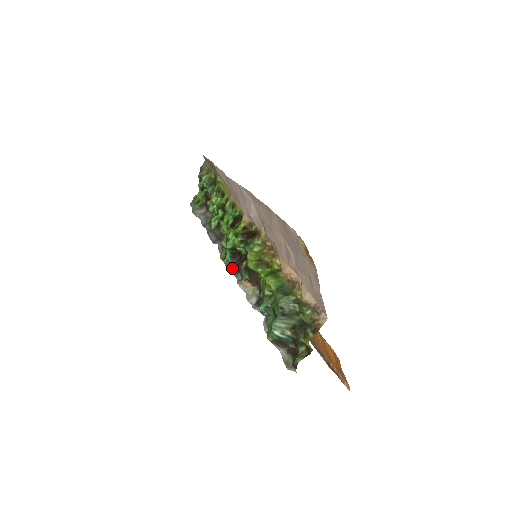
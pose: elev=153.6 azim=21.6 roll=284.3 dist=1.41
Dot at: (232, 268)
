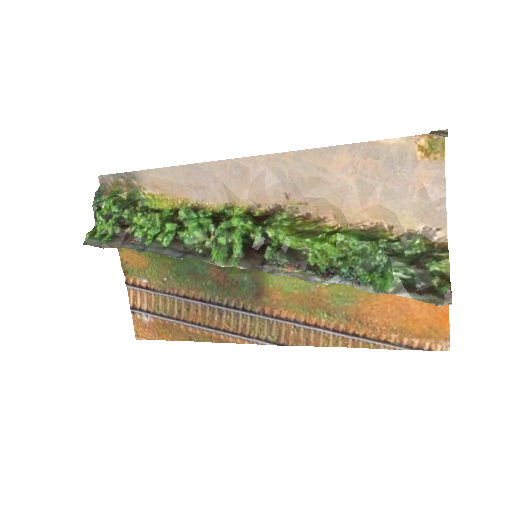
Dot at: (248, 264)
